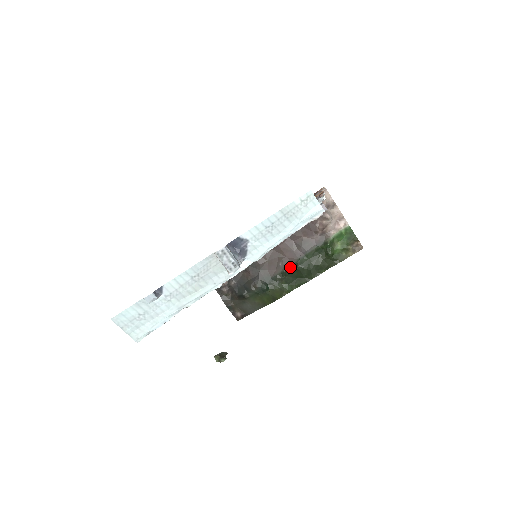
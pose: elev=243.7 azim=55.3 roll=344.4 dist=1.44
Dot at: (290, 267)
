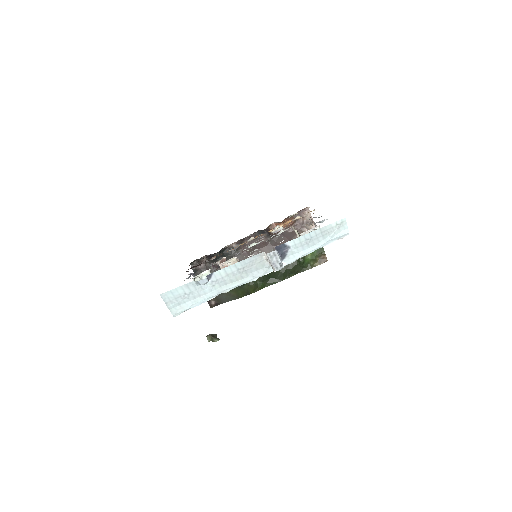
Dot at: occluded
